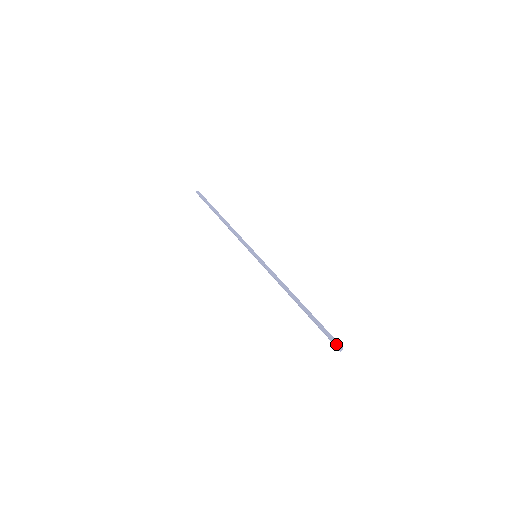
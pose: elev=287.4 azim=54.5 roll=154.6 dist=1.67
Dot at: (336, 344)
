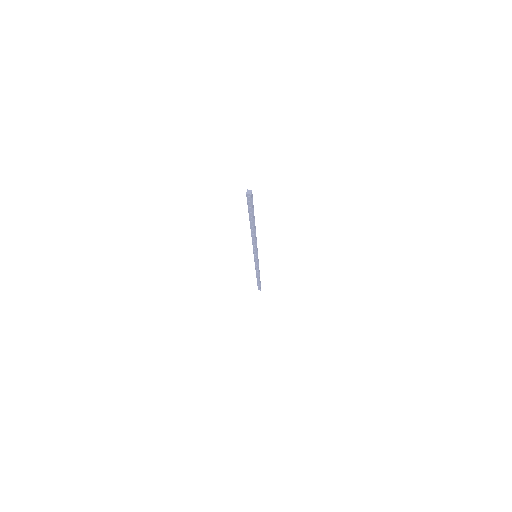
Dot at: occluded
